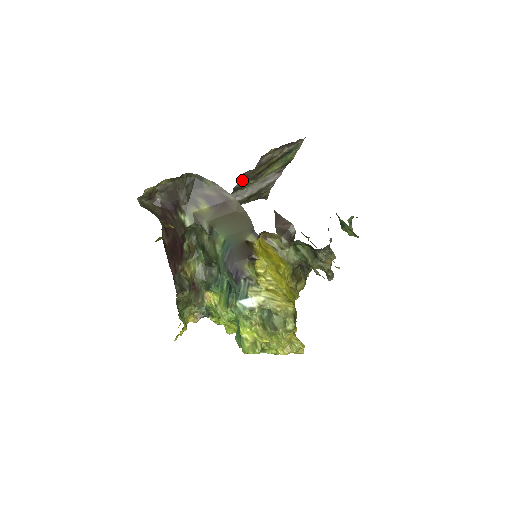
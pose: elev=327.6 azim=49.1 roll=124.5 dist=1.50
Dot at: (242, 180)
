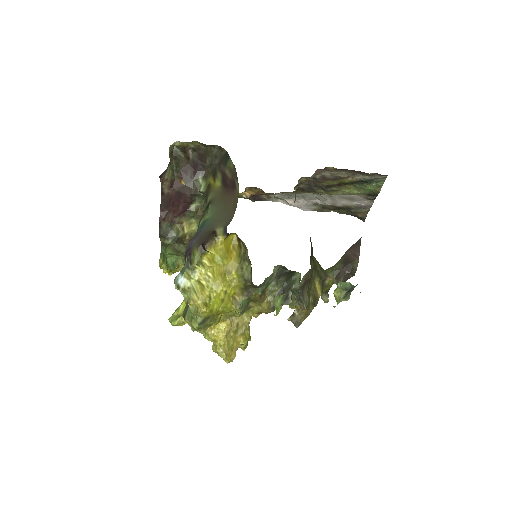
Dot at: (307, 183)
